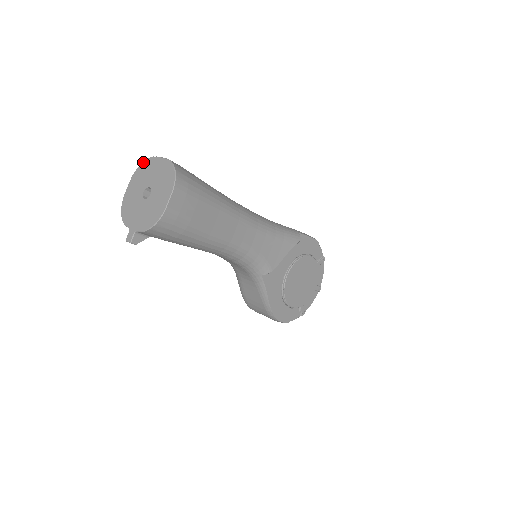
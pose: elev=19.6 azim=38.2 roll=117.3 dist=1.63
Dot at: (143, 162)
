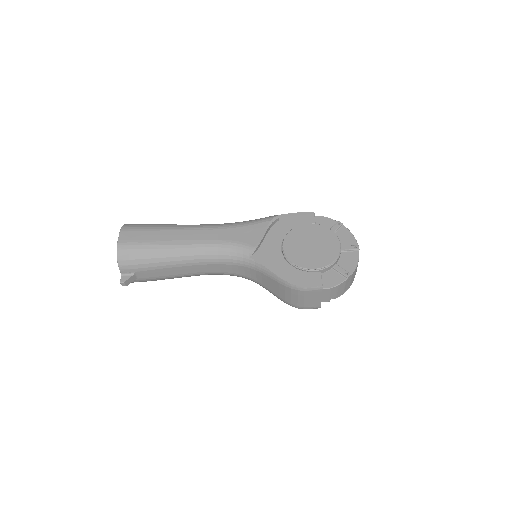
Dot at: occluded
